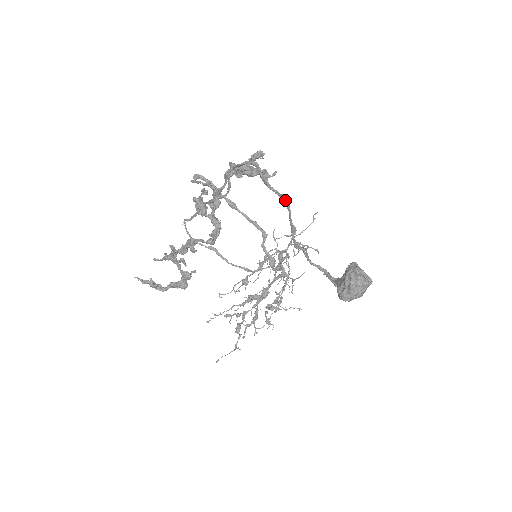
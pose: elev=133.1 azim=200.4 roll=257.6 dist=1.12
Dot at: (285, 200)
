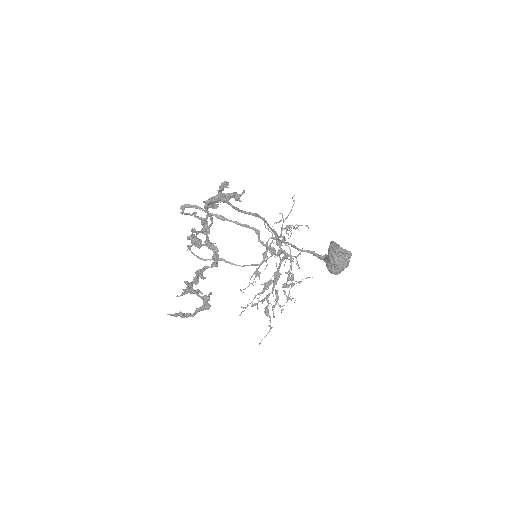
Dot at: (258, 216)
